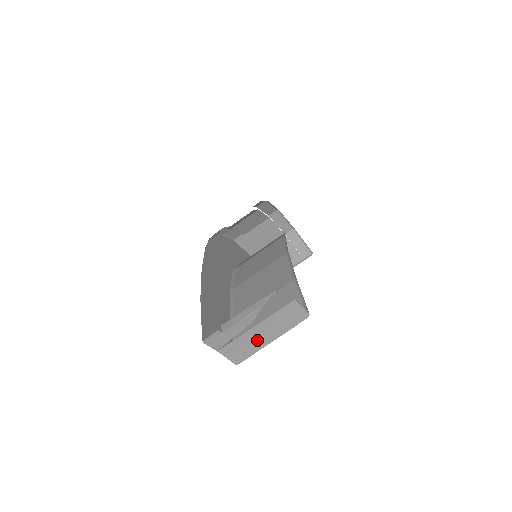
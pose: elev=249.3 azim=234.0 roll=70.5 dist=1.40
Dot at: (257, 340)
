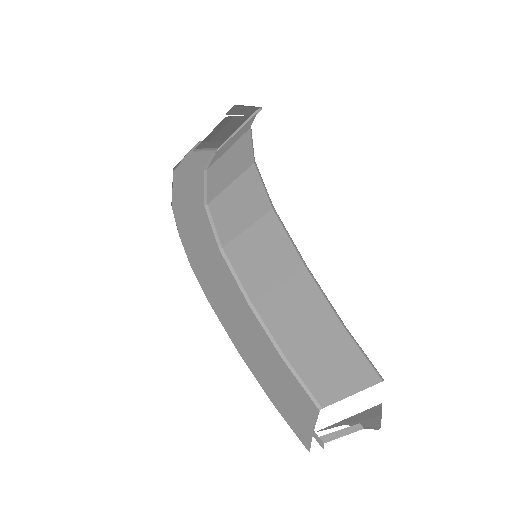
Dot at: occluded
